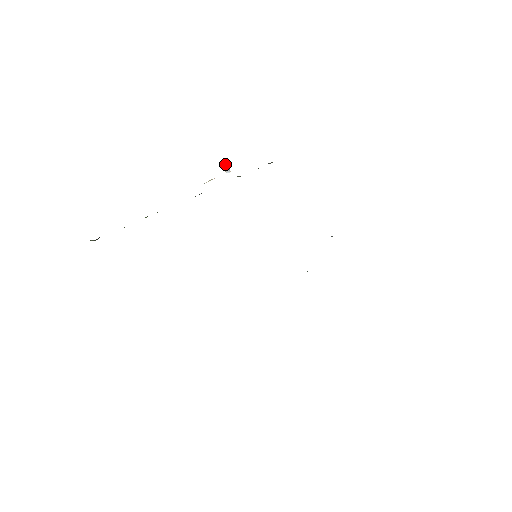
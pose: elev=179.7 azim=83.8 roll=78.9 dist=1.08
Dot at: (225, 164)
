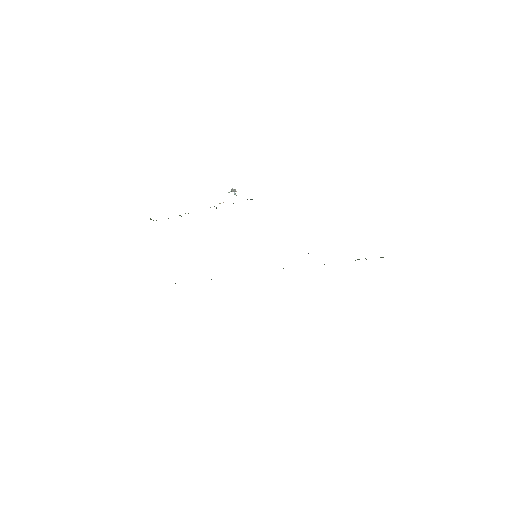
Dot at: occluded
